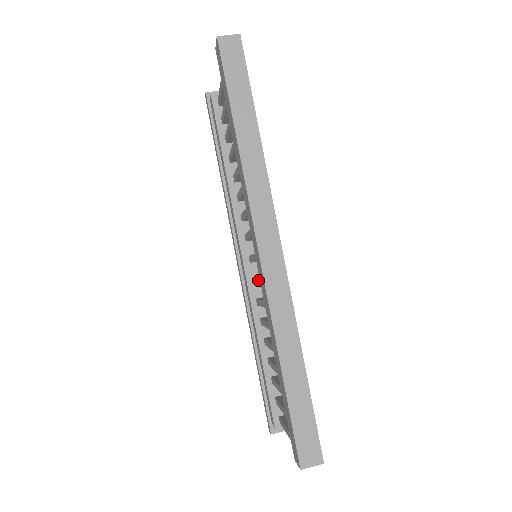
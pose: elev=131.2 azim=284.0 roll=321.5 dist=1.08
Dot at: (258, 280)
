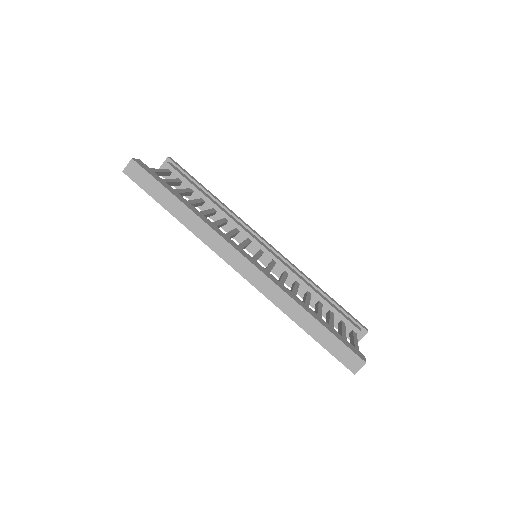
Dot at: occluded
